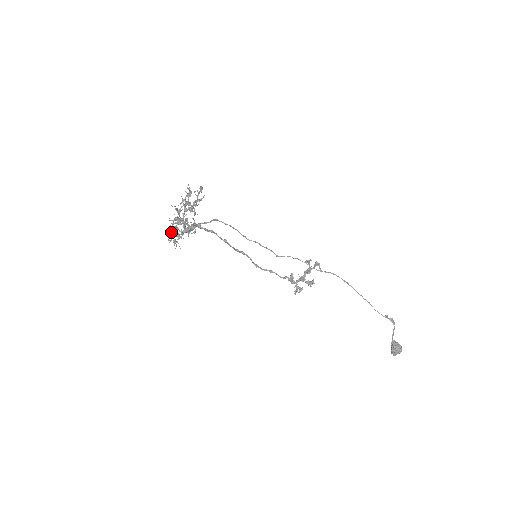
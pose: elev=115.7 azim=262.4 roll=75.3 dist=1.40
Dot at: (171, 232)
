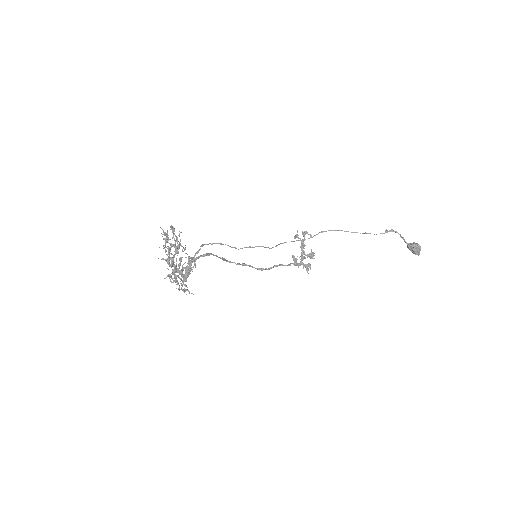
Dot at: (176, 278)
